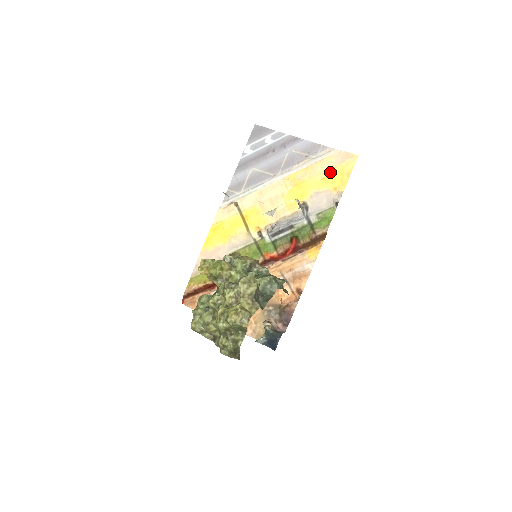
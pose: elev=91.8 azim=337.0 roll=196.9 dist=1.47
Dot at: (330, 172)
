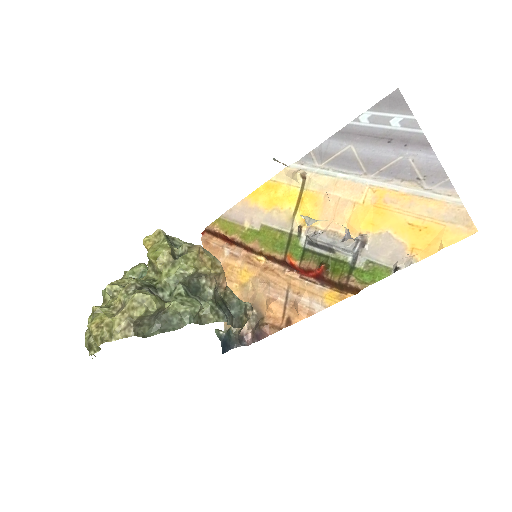
Dot at: (425, 223)
